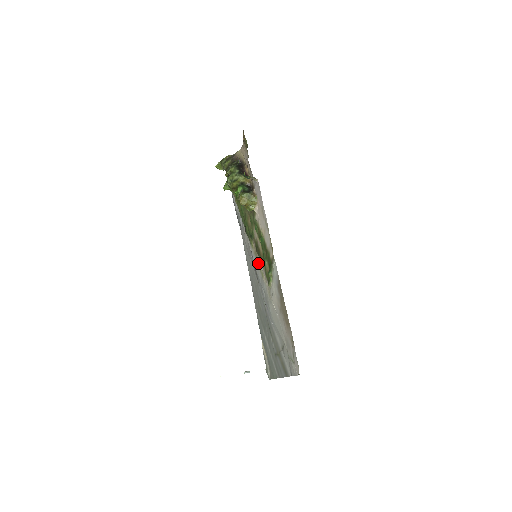
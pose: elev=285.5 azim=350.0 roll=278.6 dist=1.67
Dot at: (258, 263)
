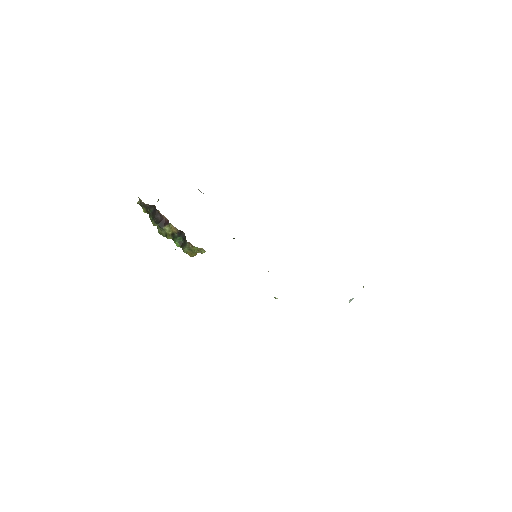
Dot at: occluded
